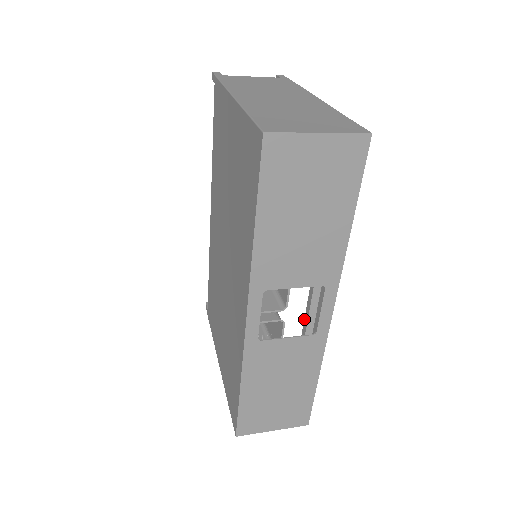
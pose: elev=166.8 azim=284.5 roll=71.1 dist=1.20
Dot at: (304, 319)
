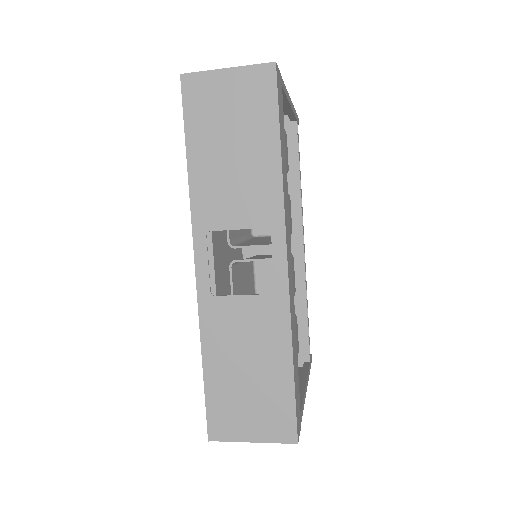
Dot at: occluded
